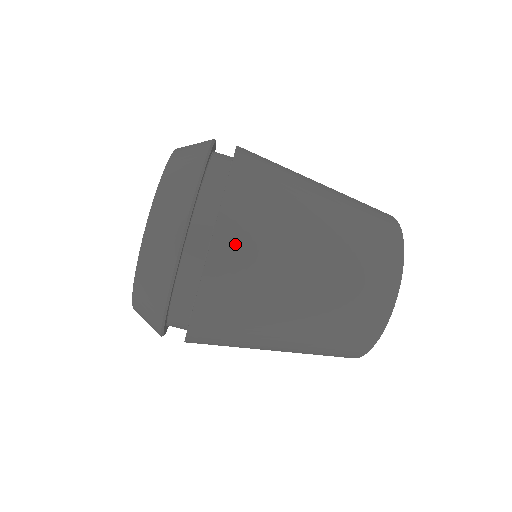
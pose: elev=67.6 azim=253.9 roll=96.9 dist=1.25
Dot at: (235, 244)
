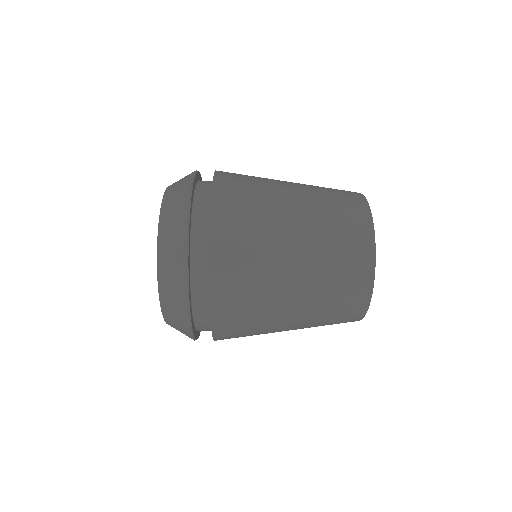
Dot at: (229, 279)
